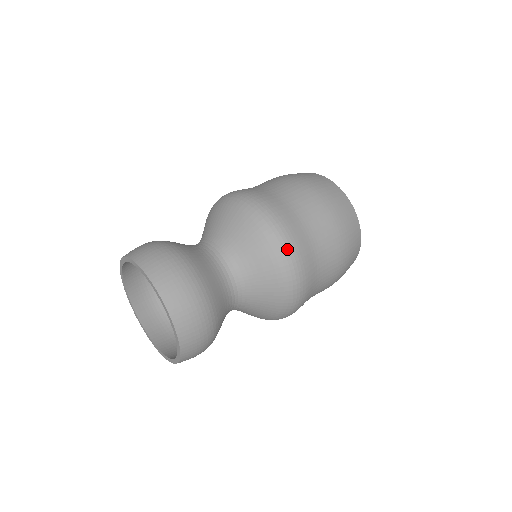
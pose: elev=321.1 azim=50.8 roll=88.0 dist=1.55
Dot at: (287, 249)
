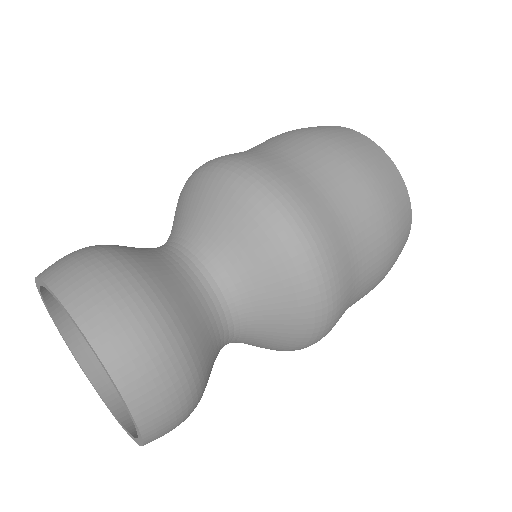
Dot at: (247, 174)
